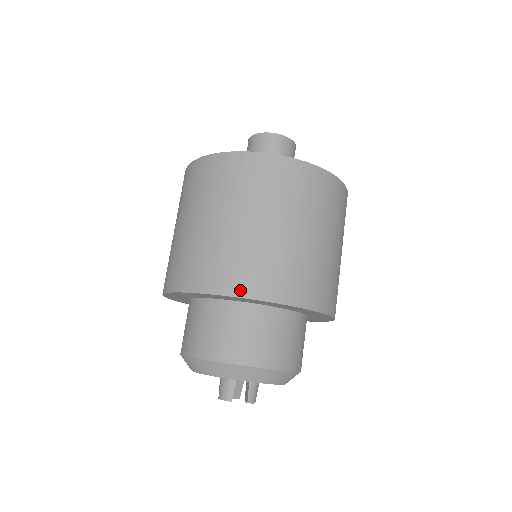
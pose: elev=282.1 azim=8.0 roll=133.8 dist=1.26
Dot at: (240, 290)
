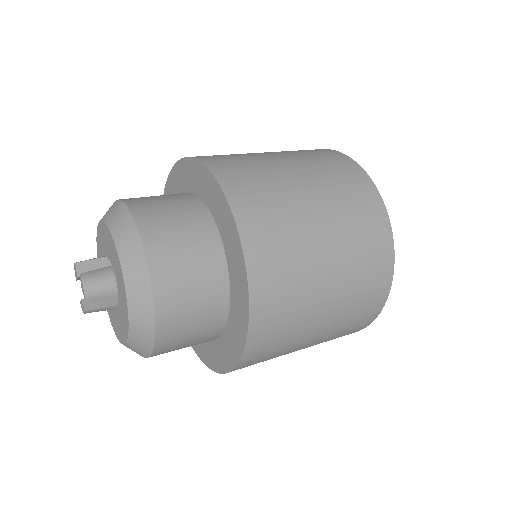
Dot at: occluded
